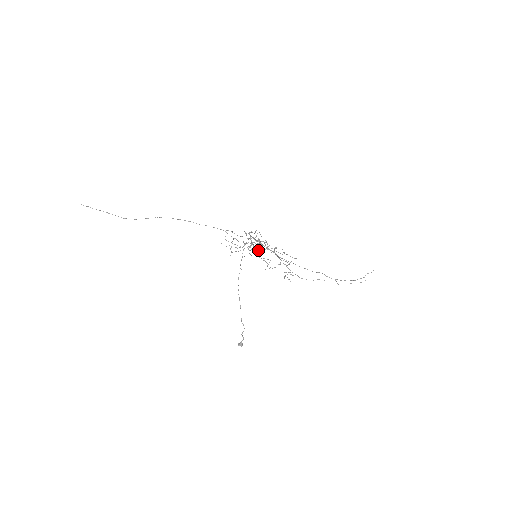
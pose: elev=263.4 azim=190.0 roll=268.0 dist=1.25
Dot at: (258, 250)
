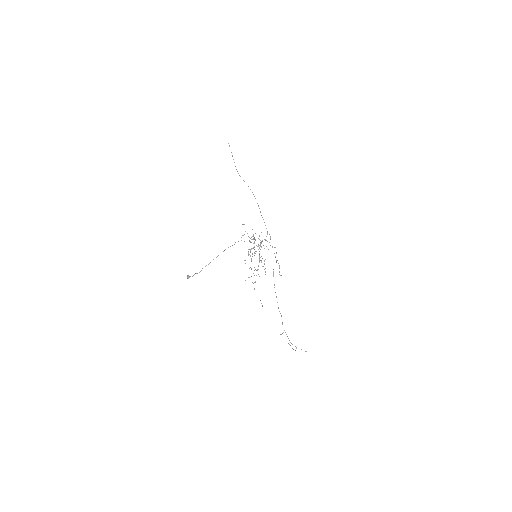
Dot at: (253, 248)
